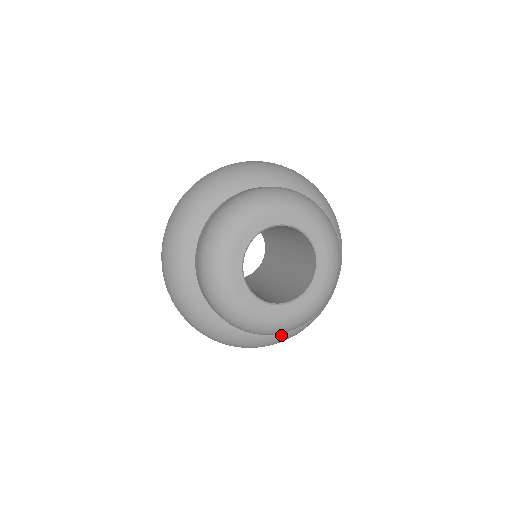
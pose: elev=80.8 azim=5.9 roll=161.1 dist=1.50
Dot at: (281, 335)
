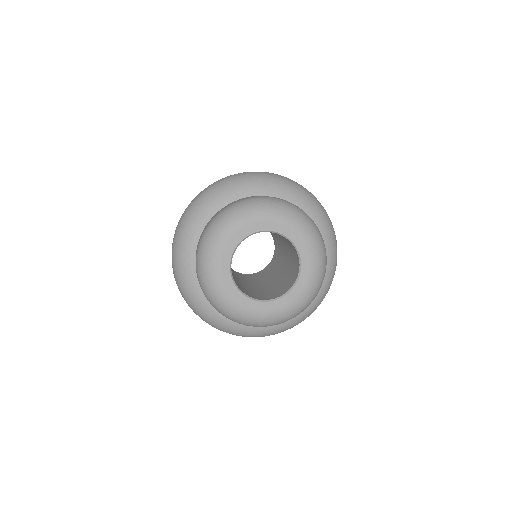
Dot at: (257, 330)
